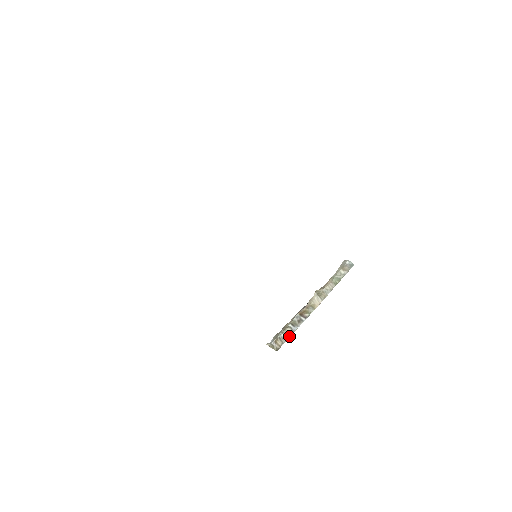
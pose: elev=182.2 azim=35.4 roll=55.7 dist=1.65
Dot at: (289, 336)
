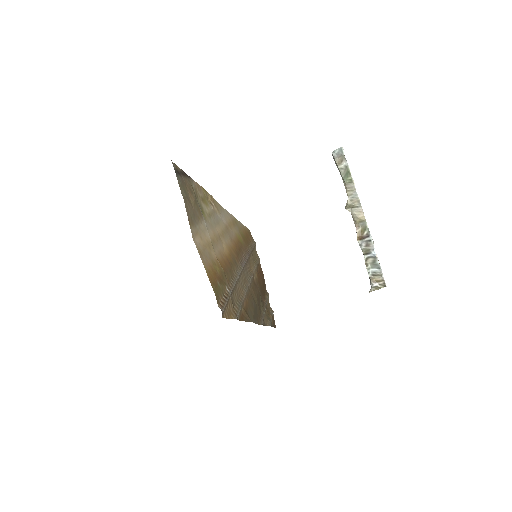
Dot at: (378, 264)
